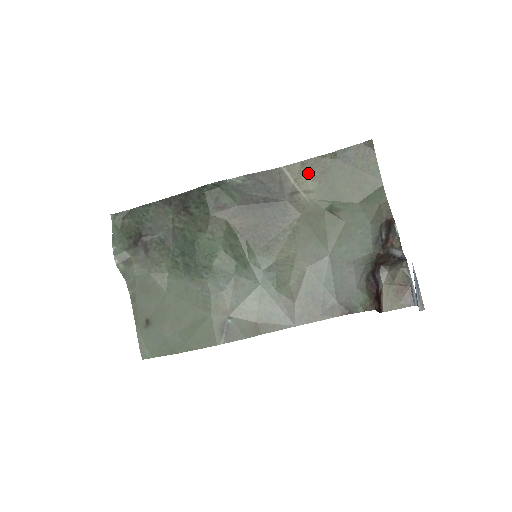
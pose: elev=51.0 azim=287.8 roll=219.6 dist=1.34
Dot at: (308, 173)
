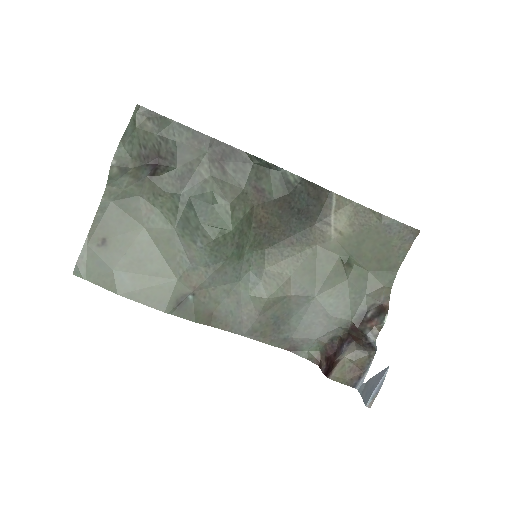
Dot at: (351, 216)
